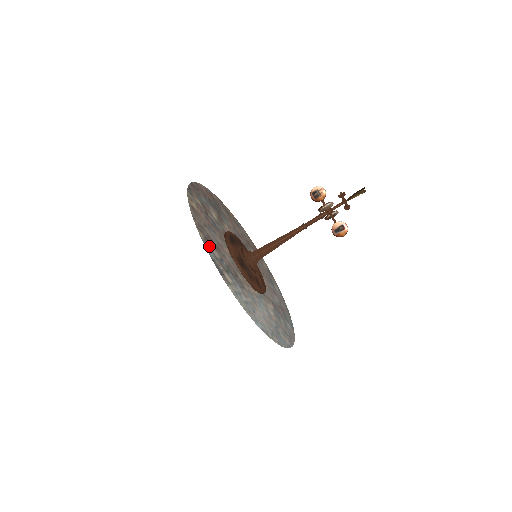
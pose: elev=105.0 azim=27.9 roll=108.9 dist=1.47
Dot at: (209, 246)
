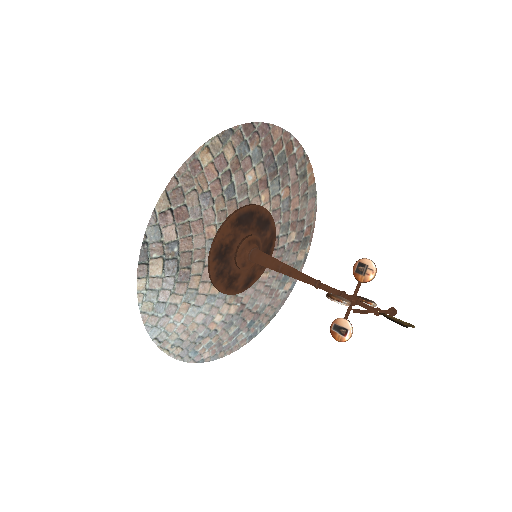
Dot at: (163, 222)
